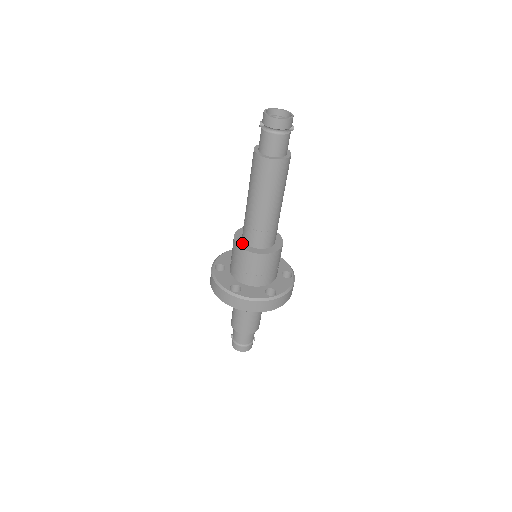
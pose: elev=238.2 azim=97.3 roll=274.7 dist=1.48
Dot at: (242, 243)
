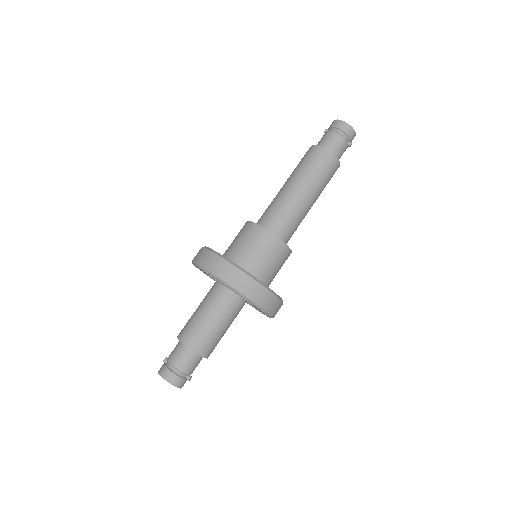
Dot at: occluded
